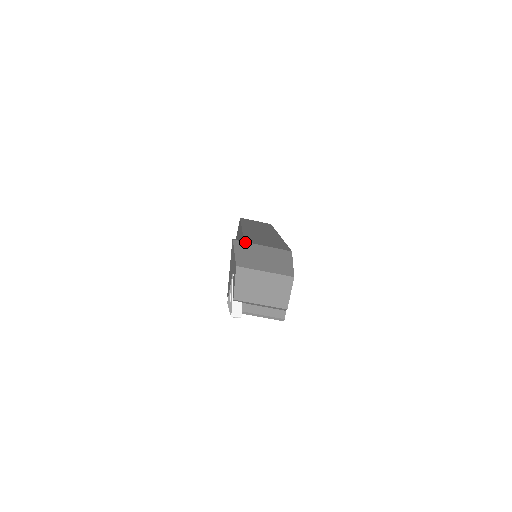
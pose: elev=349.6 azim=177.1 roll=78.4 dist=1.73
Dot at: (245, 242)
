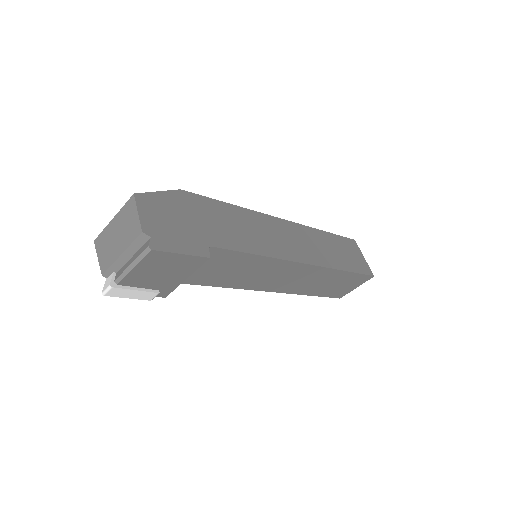
Dot at: occluded
